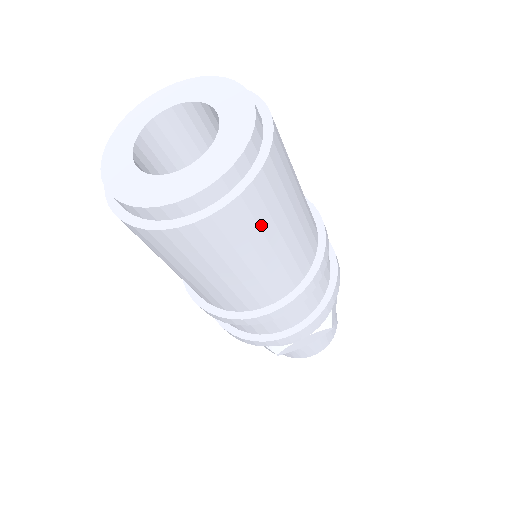
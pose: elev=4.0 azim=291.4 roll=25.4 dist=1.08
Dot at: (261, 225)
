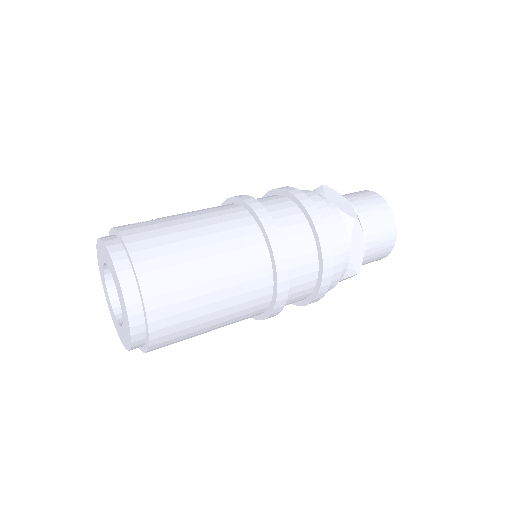
Dot at: (179, 275)
